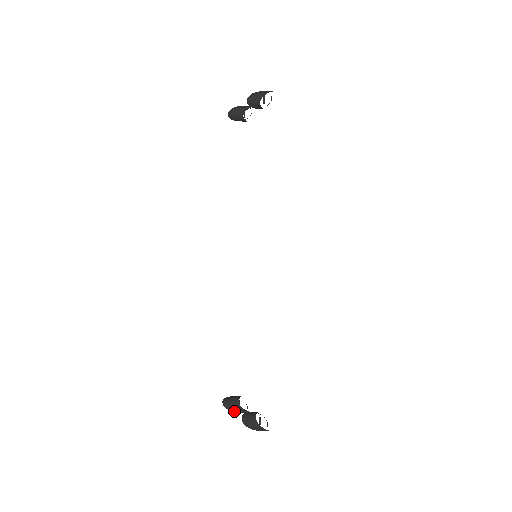
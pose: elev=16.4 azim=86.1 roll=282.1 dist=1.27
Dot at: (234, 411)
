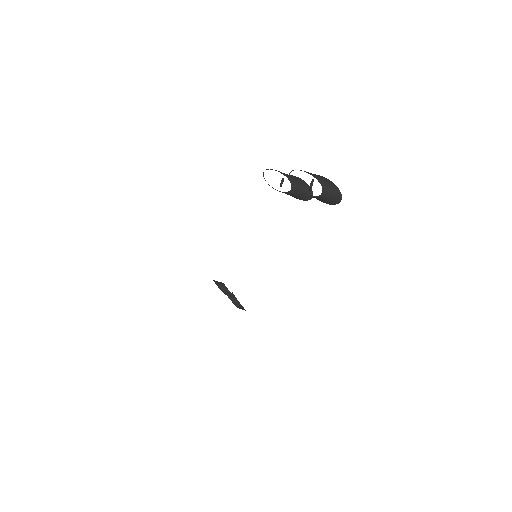
Dot at: occluded
